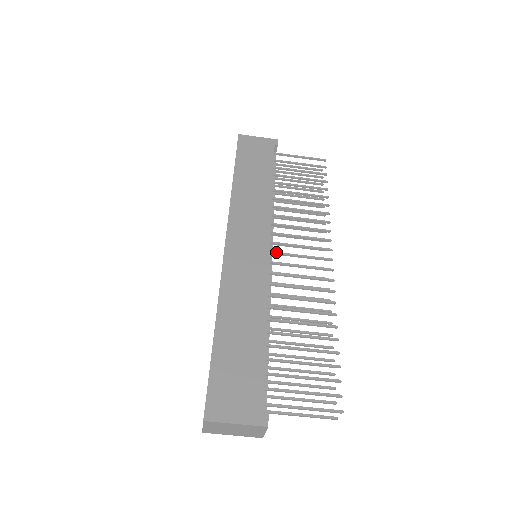
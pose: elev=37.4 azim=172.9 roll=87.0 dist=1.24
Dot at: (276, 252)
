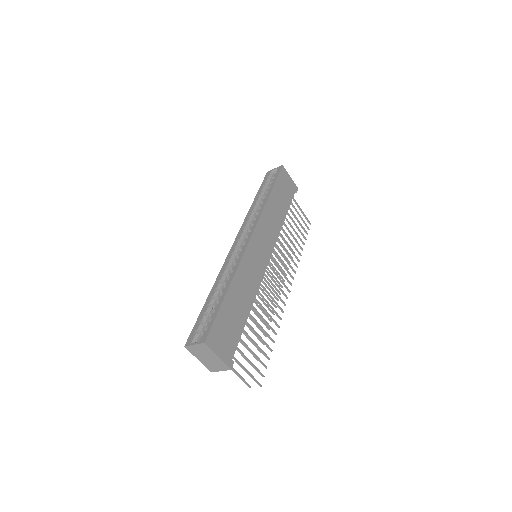
Dot at: (269, 264)
